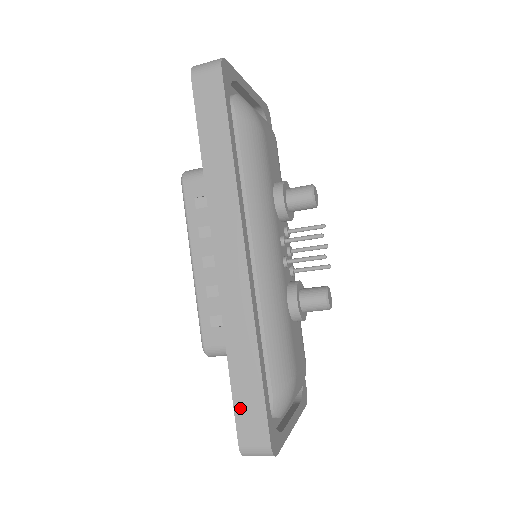
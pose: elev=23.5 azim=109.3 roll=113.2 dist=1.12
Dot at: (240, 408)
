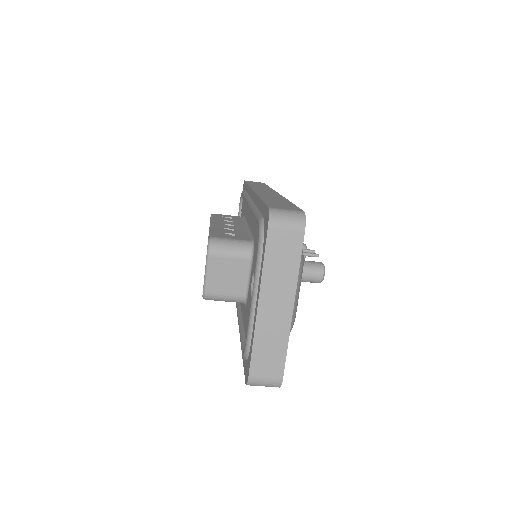
Dot at: (271, 203)
